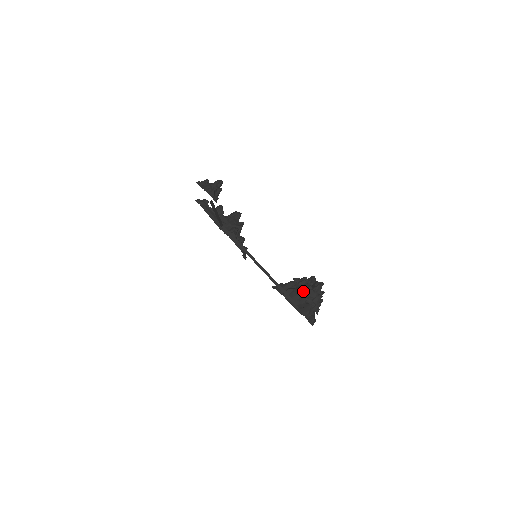
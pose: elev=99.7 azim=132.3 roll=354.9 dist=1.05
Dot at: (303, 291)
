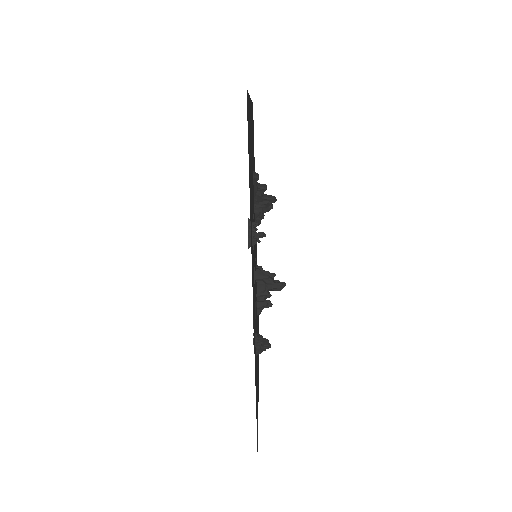
Dot at: occluded
